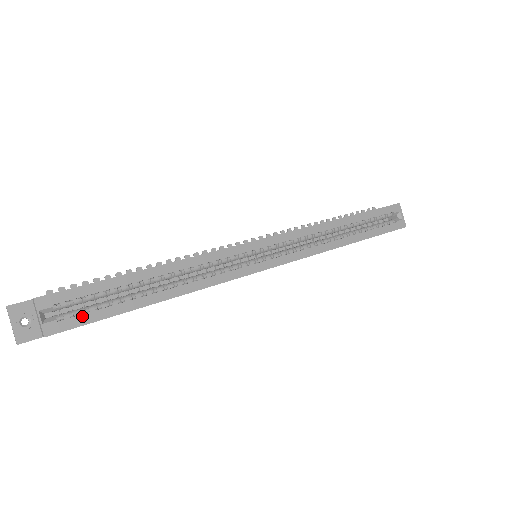
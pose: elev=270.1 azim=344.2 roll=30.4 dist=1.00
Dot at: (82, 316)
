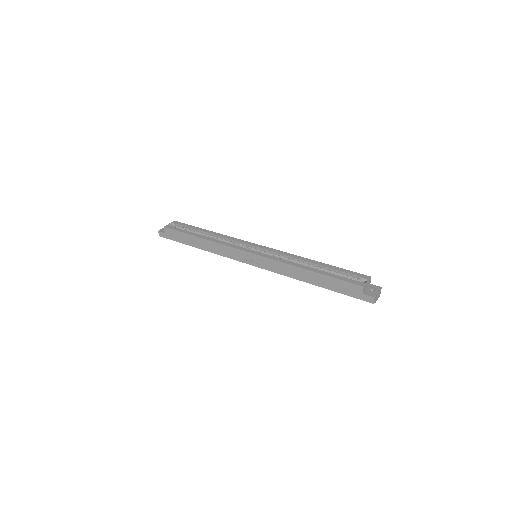
Dot at: (178, 229)
